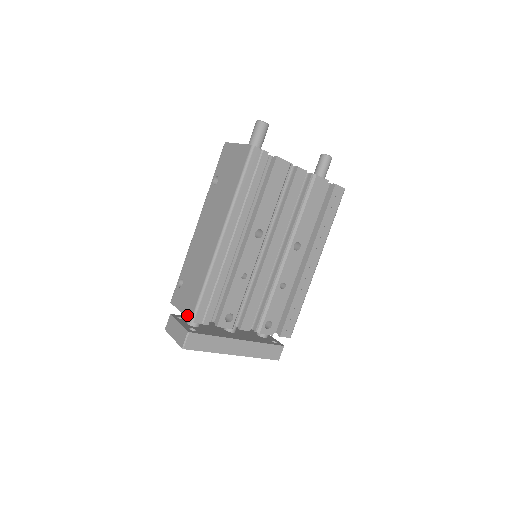
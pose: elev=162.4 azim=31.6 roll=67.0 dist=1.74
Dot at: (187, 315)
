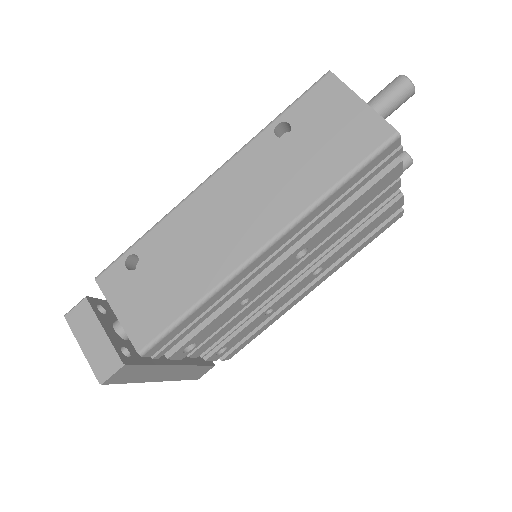
Dot at: (132, 336)
